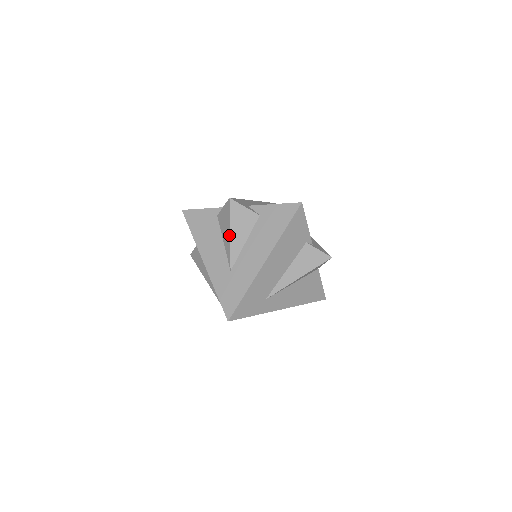
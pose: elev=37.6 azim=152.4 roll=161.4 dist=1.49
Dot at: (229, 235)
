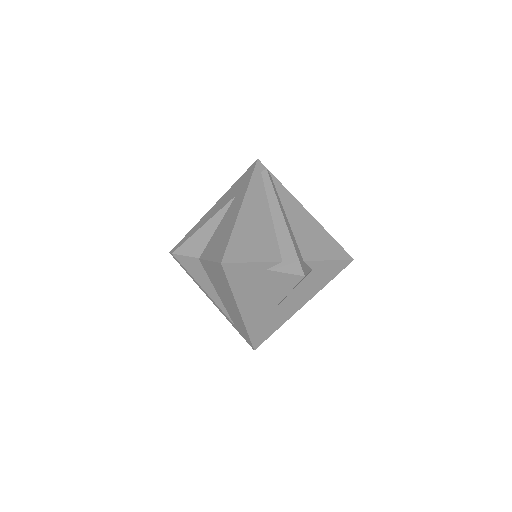
Dot at: (283, 297)
